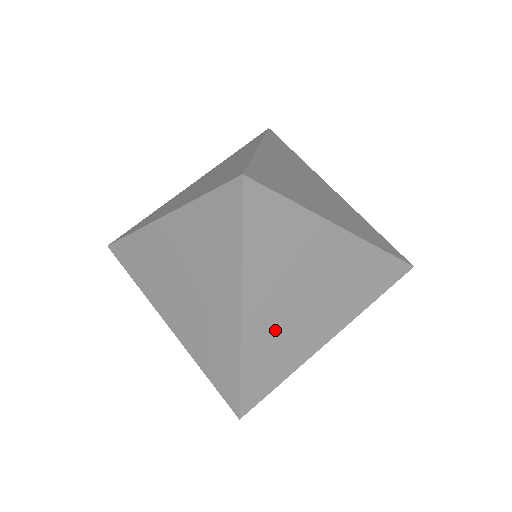
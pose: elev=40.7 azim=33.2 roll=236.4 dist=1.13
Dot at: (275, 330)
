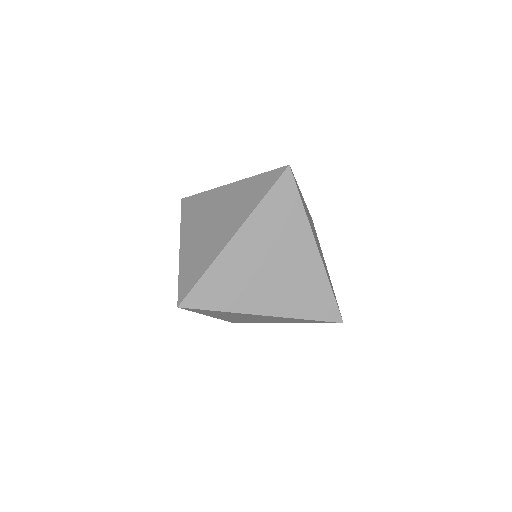
Dot at: (241, 268)
